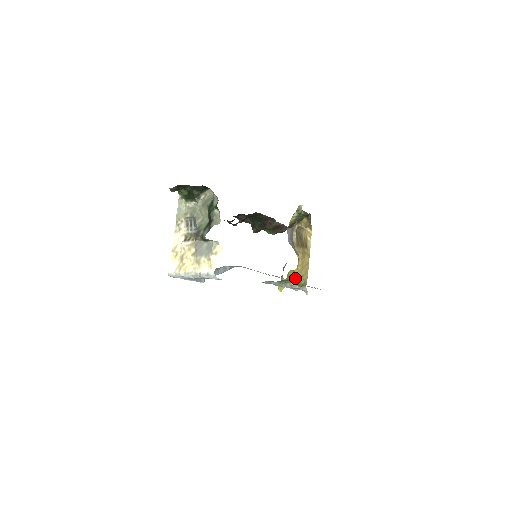
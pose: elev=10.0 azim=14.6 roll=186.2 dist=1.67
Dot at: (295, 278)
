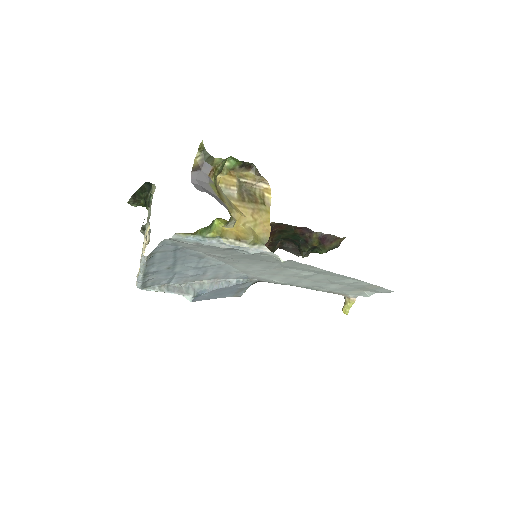
Dot at: (238, 235)
